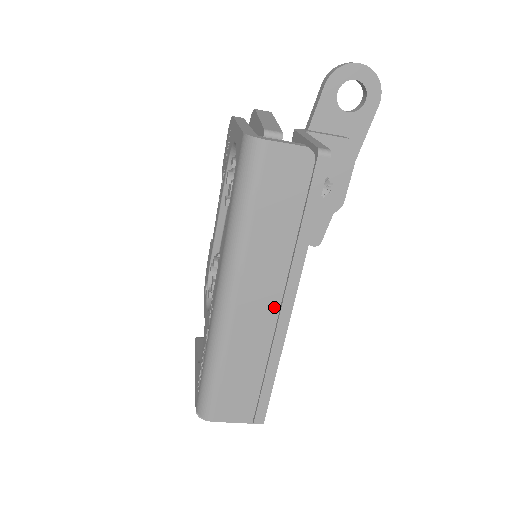
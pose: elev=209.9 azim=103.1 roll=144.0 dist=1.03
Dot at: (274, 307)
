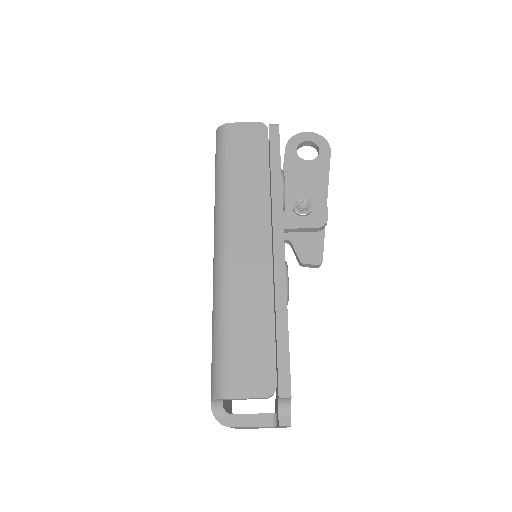
Dot at: (266, 246)
